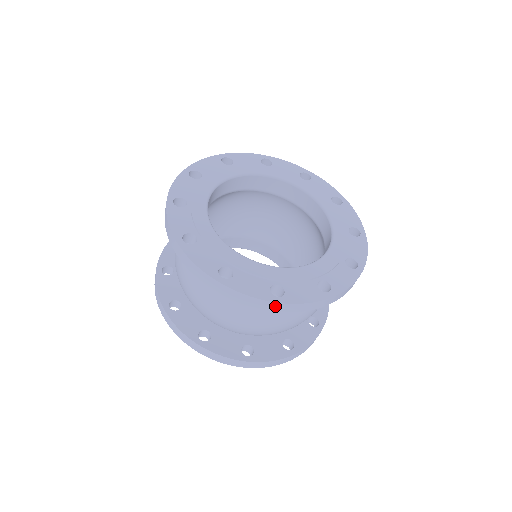
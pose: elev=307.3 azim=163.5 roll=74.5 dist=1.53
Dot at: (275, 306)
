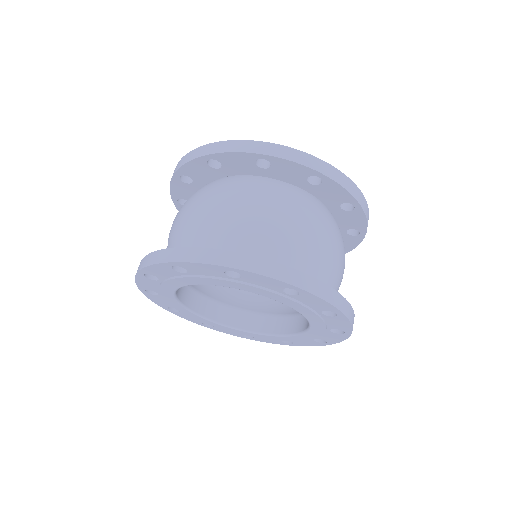
Dot at: (361, 198)
